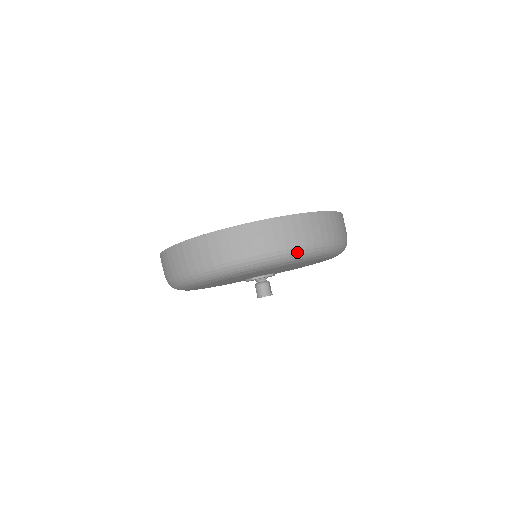
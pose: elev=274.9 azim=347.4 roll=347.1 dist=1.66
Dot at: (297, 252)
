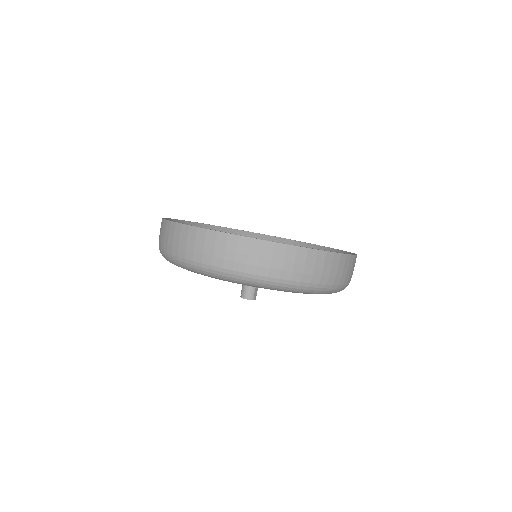
Dot at: (267, 281)
